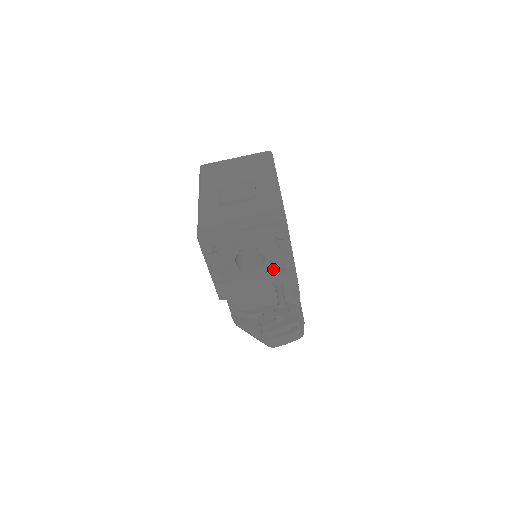
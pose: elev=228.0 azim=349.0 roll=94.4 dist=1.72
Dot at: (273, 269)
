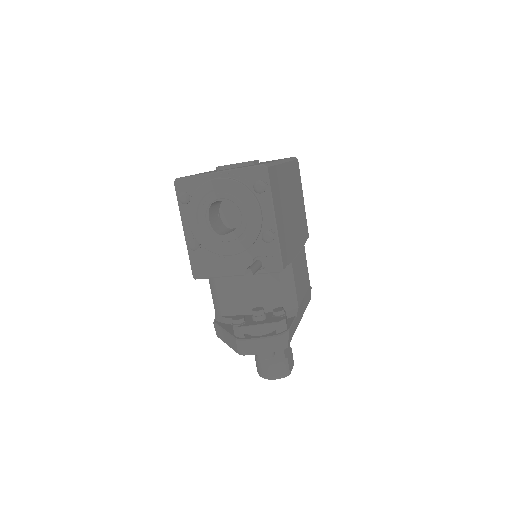
Dot at: (250, 234)
